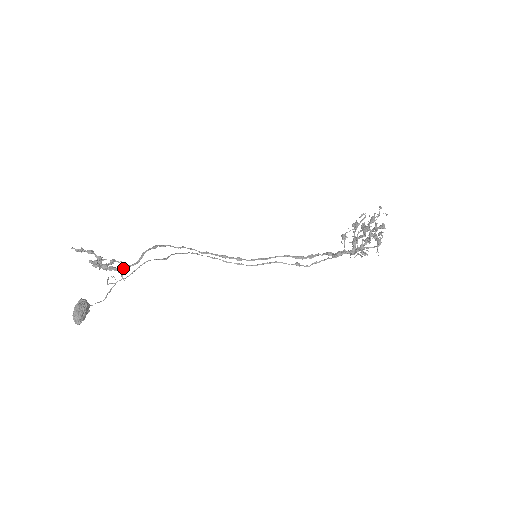
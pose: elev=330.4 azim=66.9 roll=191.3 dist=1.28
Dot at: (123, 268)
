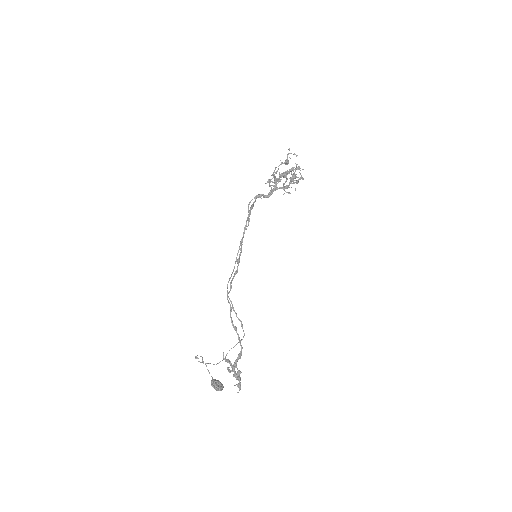
Dot at: (240, 356)
